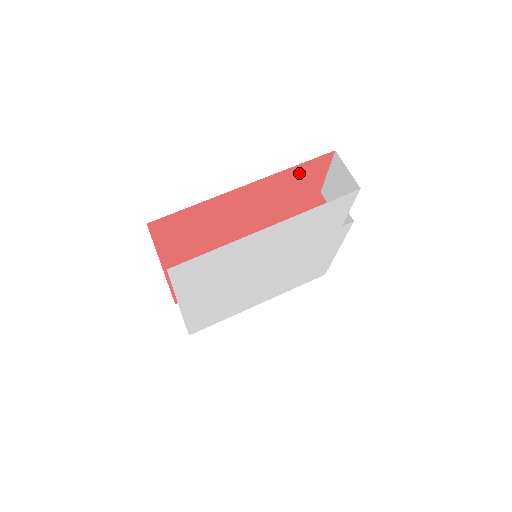
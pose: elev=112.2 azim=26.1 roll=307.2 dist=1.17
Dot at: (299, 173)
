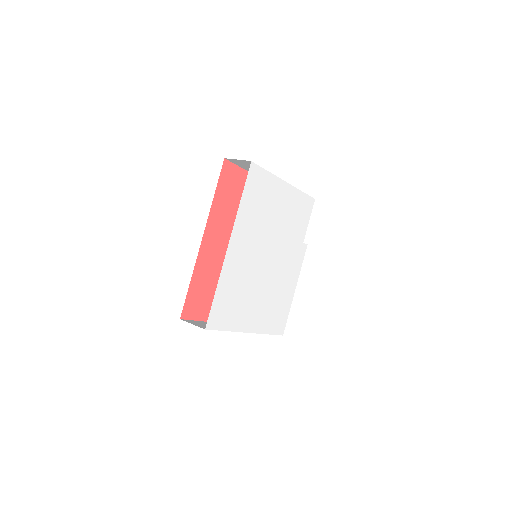
Dot at: occluded
